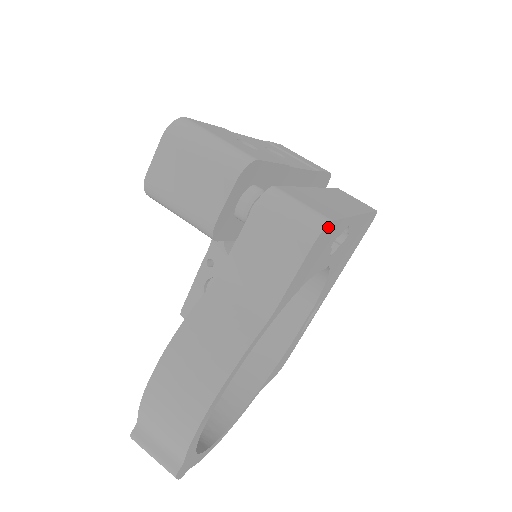
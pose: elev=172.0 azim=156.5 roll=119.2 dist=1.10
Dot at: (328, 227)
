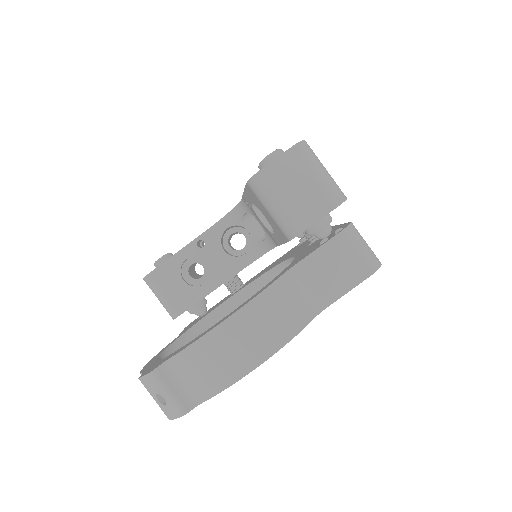
Dot at: occluded
